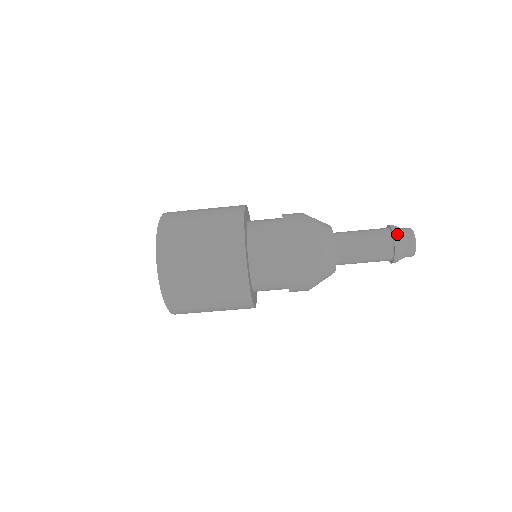
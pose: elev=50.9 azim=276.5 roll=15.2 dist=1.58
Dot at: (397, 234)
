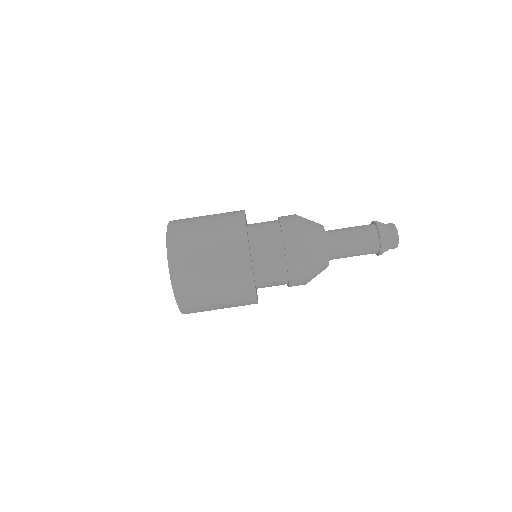
Dot at: occluded
